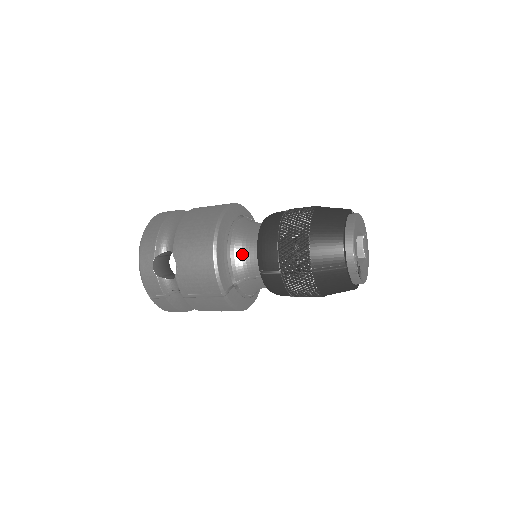
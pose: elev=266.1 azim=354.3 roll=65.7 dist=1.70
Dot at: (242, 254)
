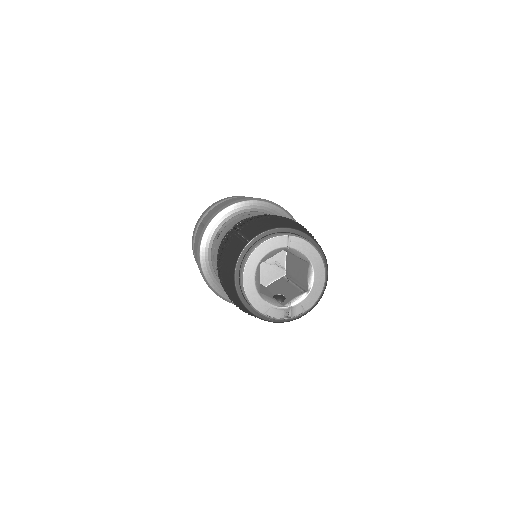
Dot at: occluded
